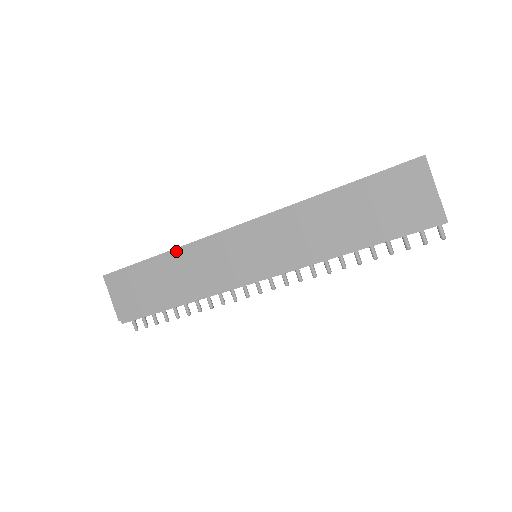
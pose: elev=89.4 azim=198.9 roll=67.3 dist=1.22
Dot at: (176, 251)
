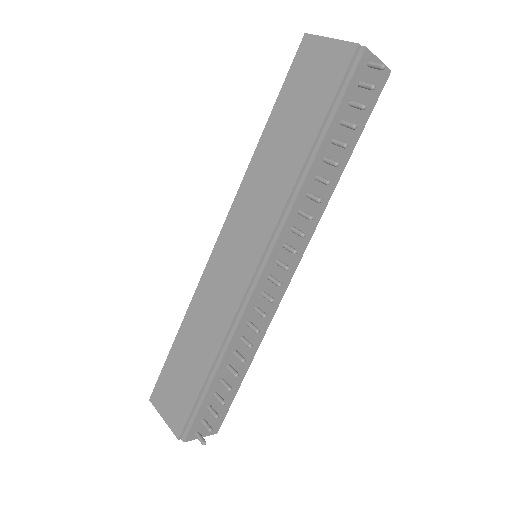
Dot at: (188, 312)
